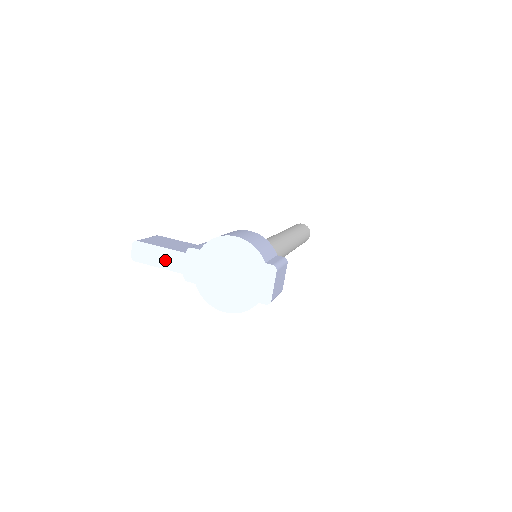
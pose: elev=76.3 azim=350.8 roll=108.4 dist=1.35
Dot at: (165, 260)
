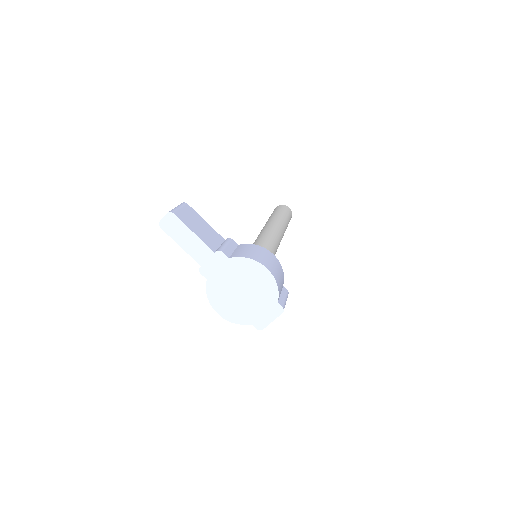
Dot at: (191, 245)
